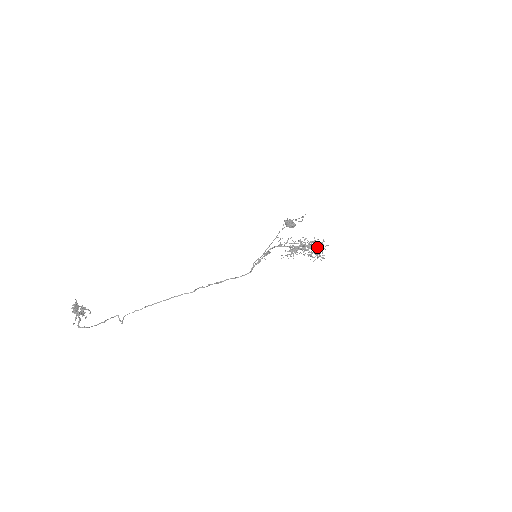
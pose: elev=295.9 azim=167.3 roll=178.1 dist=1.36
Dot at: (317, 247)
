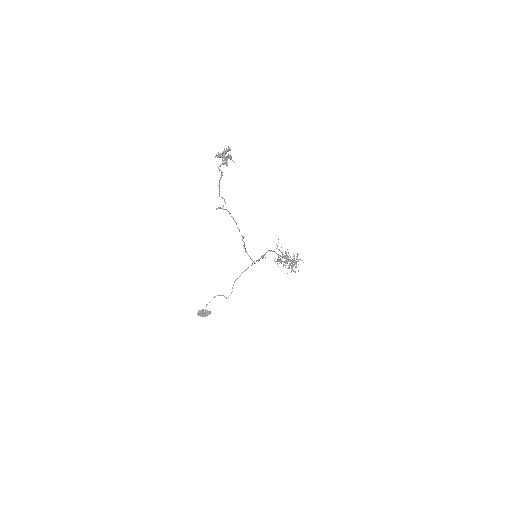
Dot at: (295, 261)
